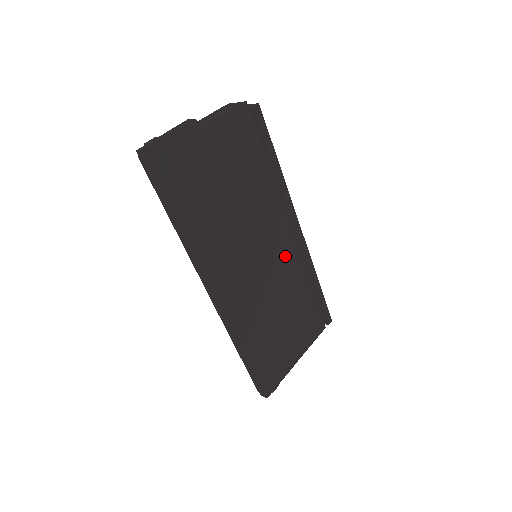
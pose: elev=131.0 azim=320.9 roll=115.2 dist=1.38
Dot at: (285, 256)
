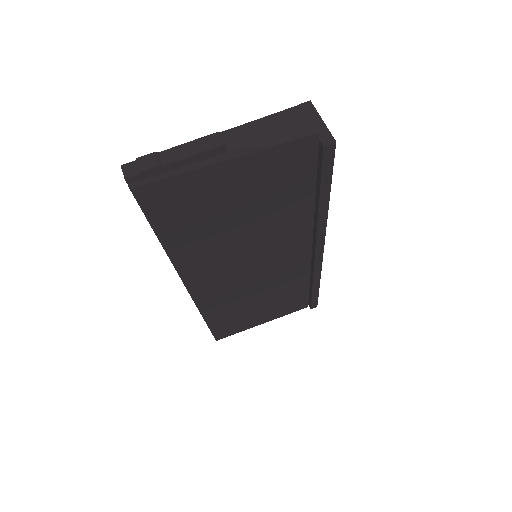
Dot at: (290, 265)
